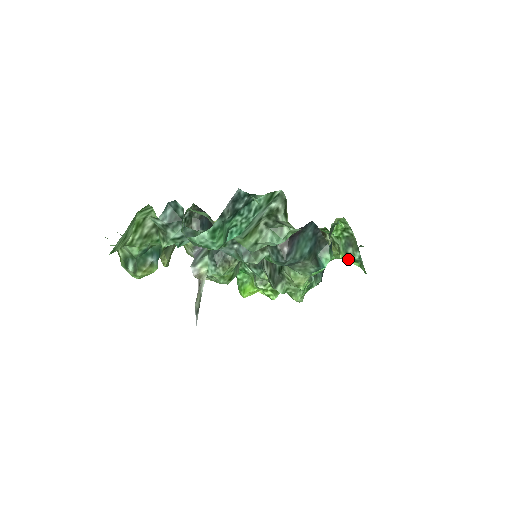
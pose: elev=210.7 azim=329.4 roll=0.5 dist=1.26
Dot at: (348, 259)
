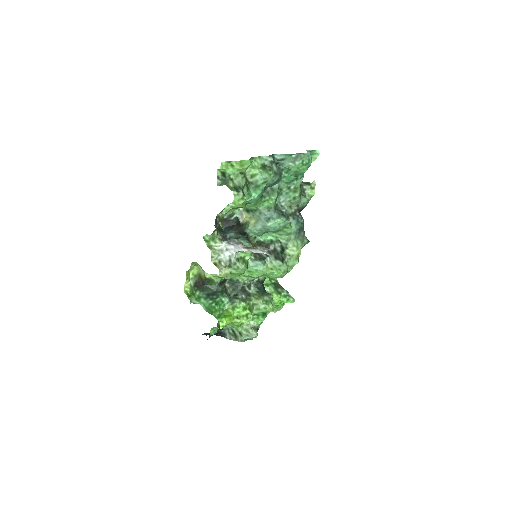
Dot at: (280, 296)
